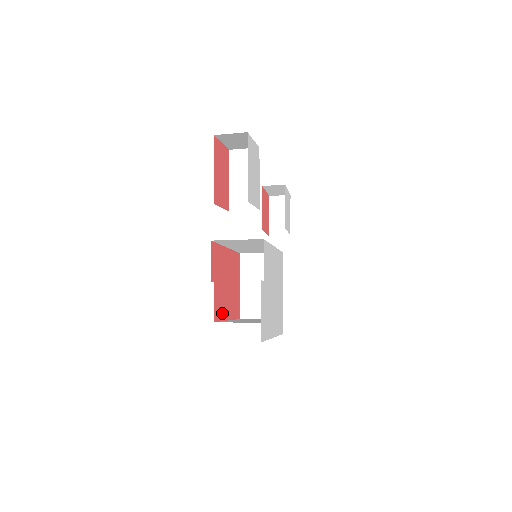
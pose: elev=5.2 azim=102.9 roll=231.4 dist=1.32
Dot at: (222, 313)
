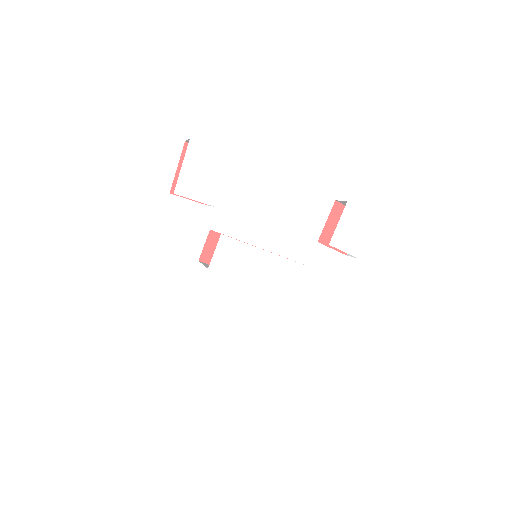
Dot at: occluded
